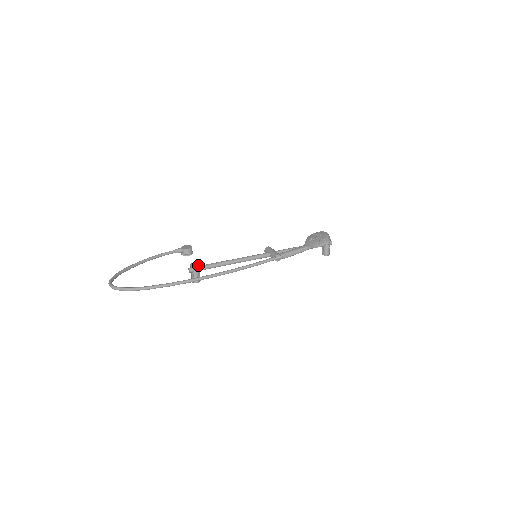
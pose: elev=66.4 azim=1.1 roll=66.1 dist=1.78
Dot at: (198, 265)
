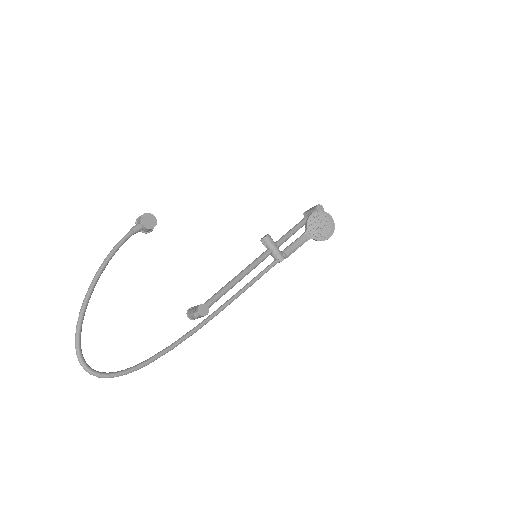
Dot at: occluded
